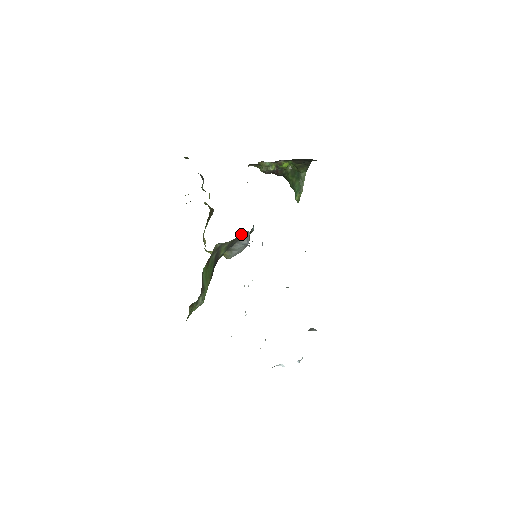
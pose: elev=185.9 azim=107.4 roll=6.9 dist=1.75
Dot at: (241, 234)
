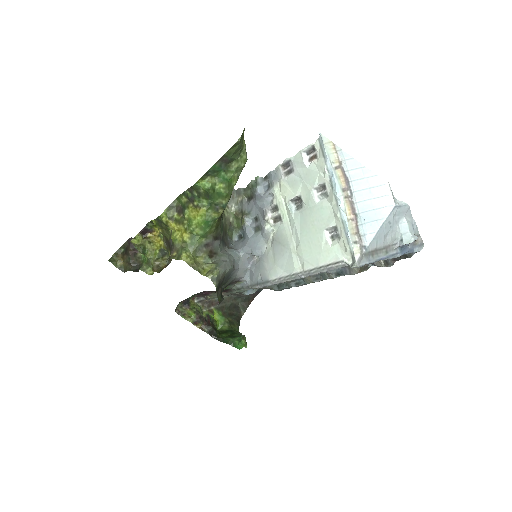
Dot at: (229, 237)
